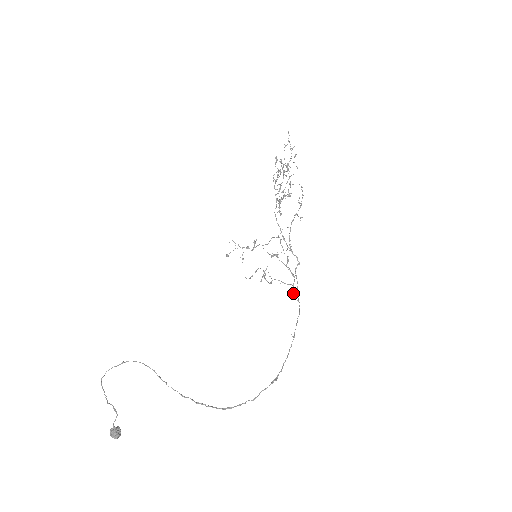
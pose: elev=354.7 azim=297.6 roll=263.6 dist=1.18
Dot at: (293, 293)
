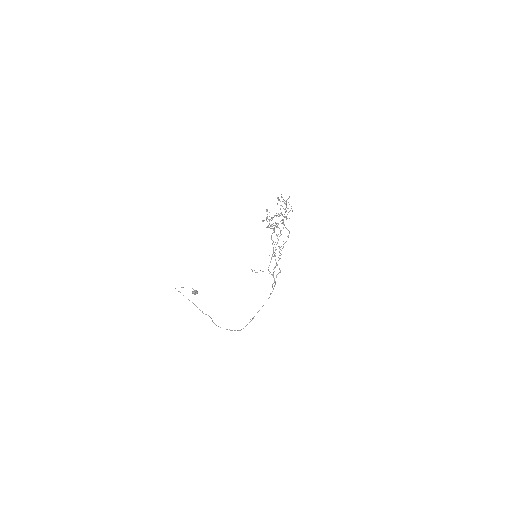
Dot at: (272, 286)
